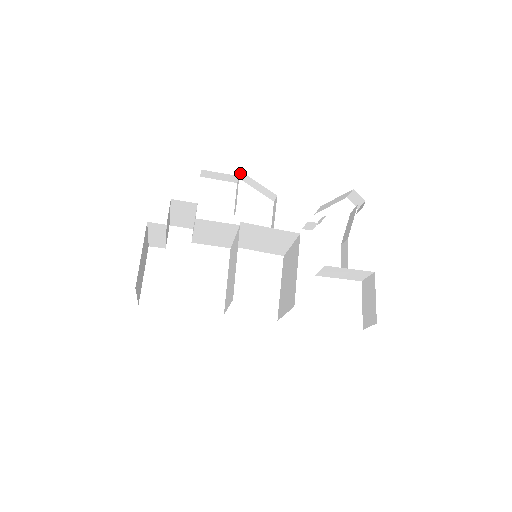
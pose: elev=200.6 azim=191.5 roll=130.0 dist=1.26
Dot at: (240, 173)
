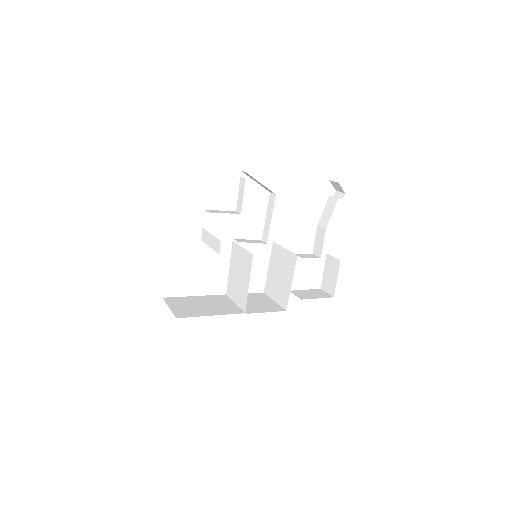
Dot at: (245, 172)
